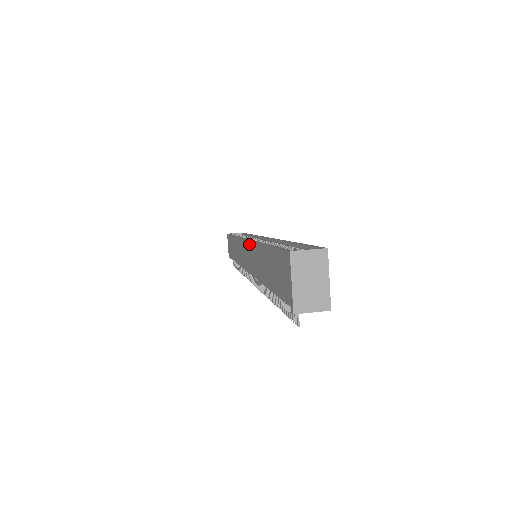
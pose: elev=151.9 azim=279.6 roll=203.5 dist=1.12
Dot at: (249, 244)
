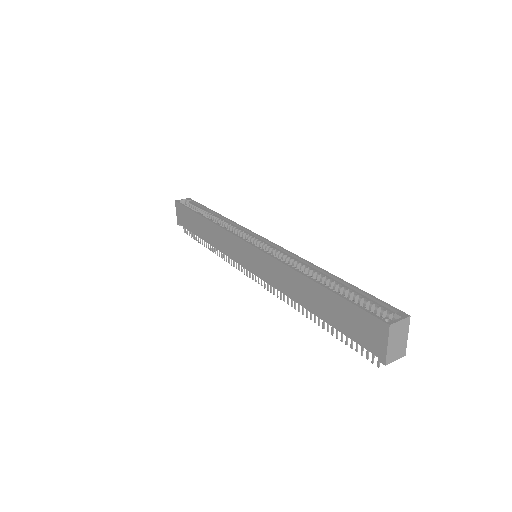
Dot at: (264, 256)
